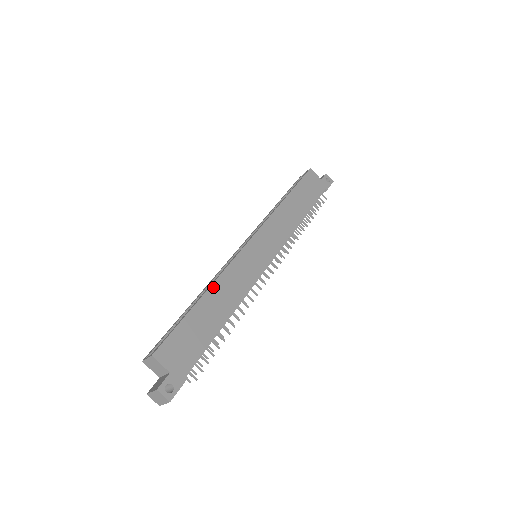
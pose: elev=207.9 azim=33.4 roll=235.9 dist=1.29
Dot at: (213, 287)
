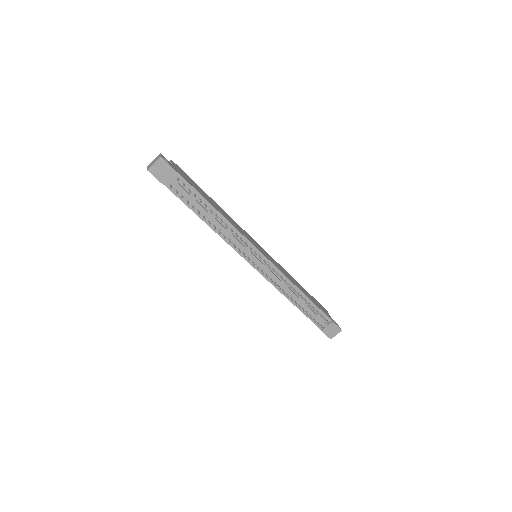
Dot at: (222, 209)
